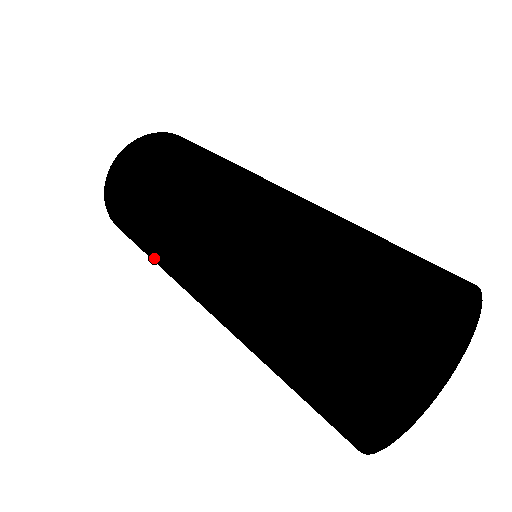
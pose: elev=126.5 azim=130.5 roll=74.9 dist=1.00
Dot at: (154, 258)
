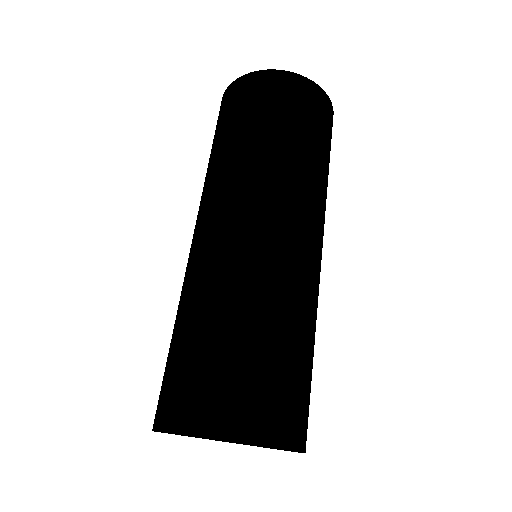
Dot at: occluded
